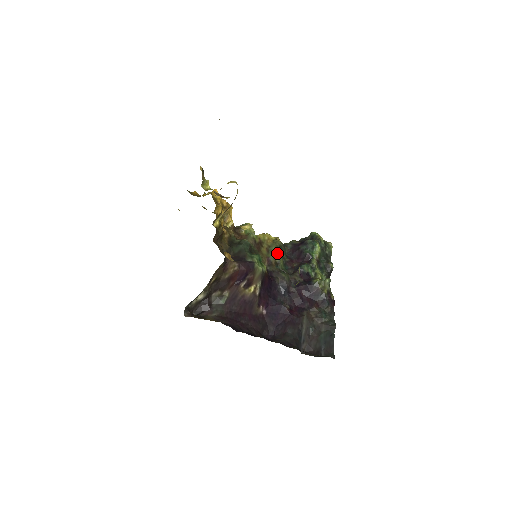
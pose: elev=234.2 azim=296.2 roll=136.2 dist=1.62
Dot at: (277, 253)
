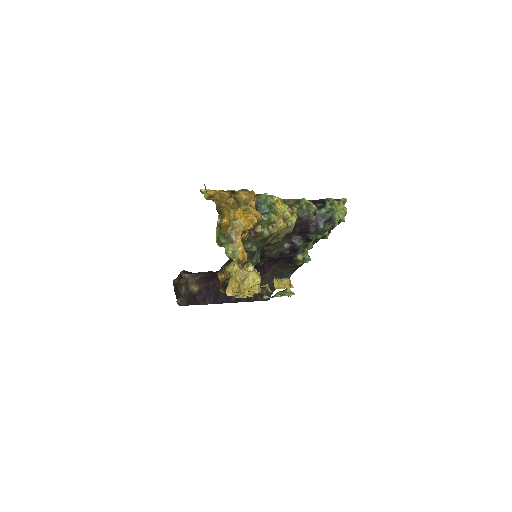
Dot at: (281, 240)
